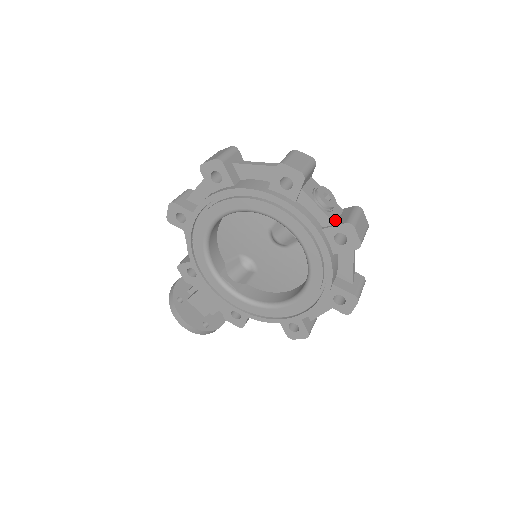
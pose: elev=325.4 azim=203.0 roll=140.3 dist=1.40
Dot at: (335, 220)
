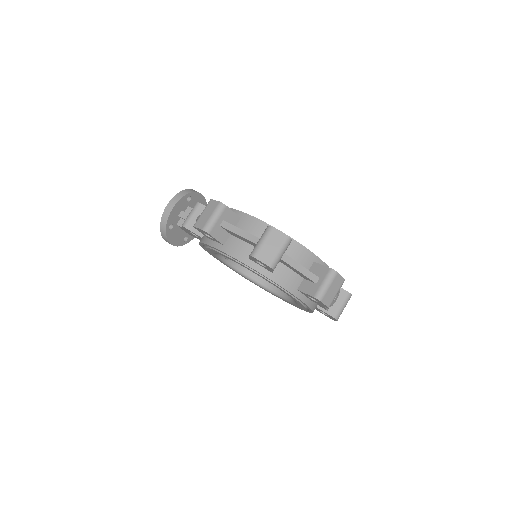
Dot at: (329, 307)
